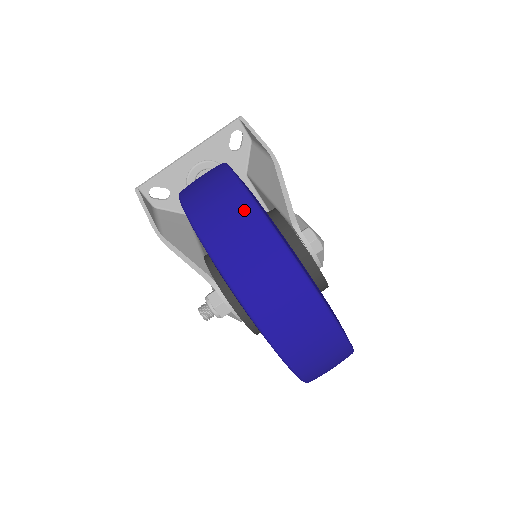
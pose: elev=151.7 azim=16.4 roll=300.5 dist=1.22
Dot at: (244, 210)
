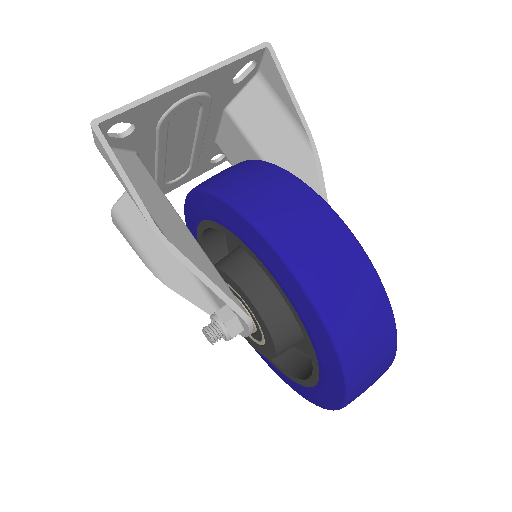
Dot at: (381, 312)
